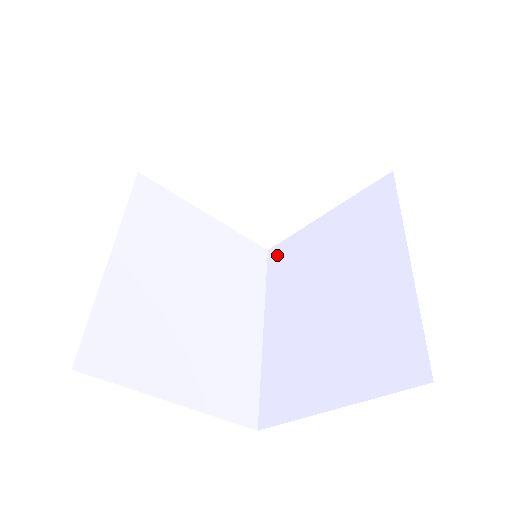
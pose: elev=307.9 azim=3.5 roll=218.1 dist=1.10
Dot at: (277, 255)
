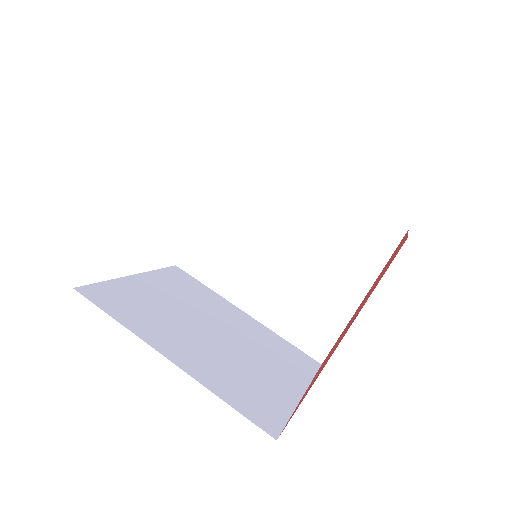
Dot at: (192, 261)
